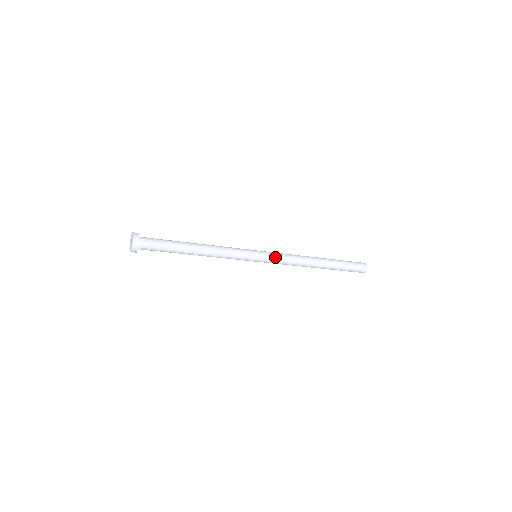
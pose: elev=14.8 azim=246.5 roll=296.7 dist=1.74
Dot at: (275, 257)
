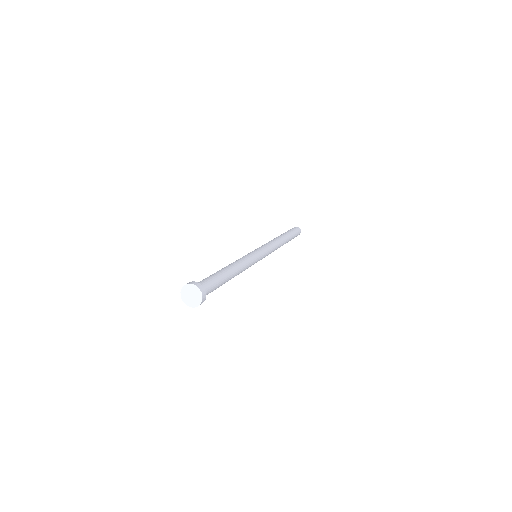
Dot at: (267, 255)
